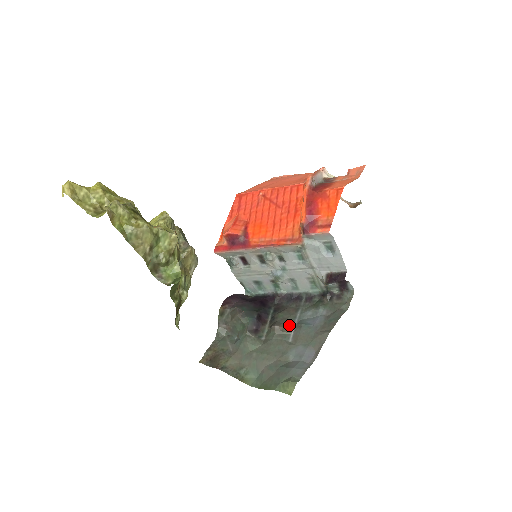
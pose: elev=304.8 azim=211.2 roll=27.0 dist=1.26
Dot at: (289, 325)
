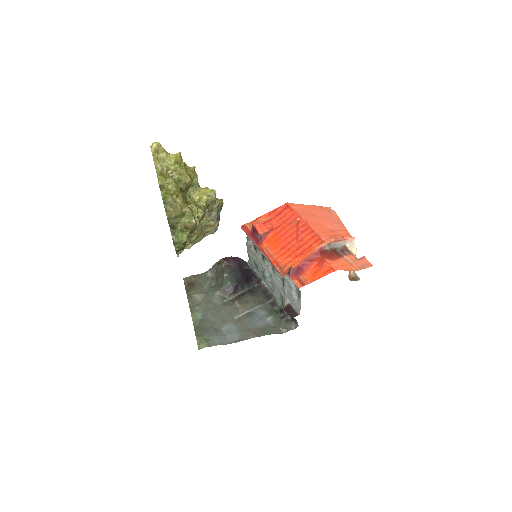
Dot at: (245, 308)
